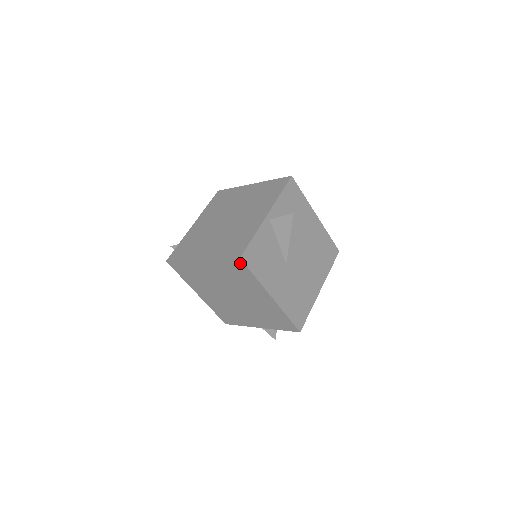
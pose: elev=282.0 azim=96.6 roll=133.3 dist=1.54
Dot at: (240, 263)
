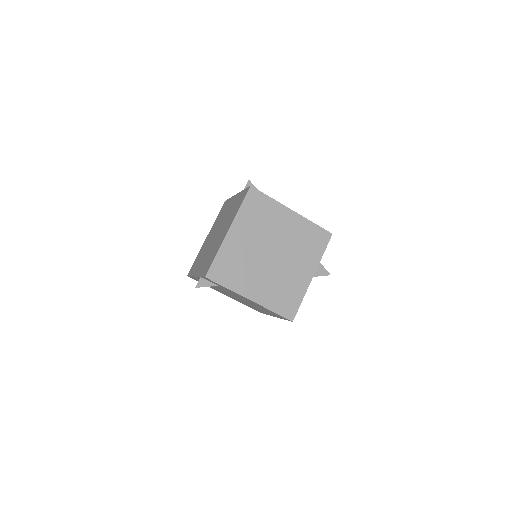
Dot at: (254, 192)
